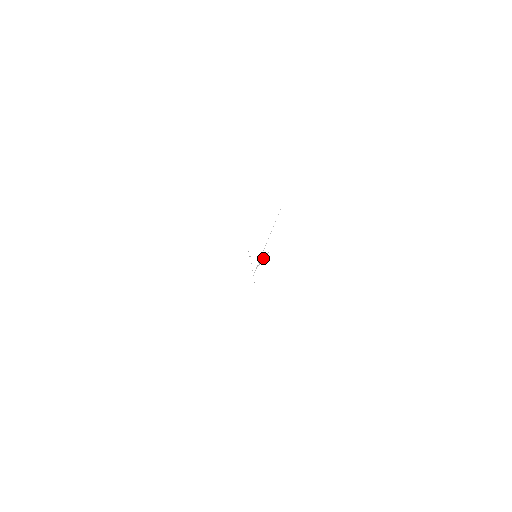
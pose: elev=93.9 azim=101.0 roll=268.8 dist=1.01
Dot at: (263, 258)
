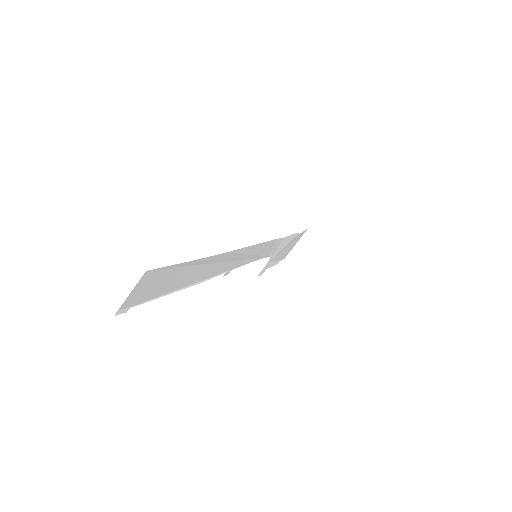
Dot at: (224, 272)
